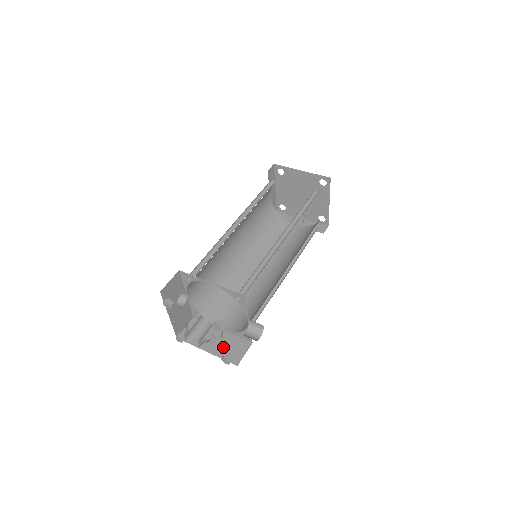
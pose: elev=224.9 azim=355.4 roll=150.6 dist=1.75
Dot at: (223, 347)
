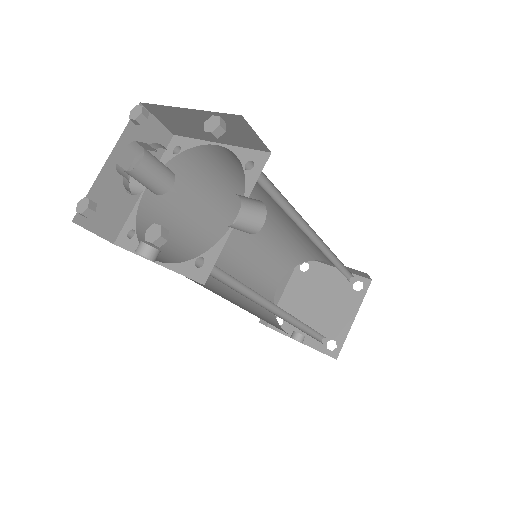
Dot at: occluded
